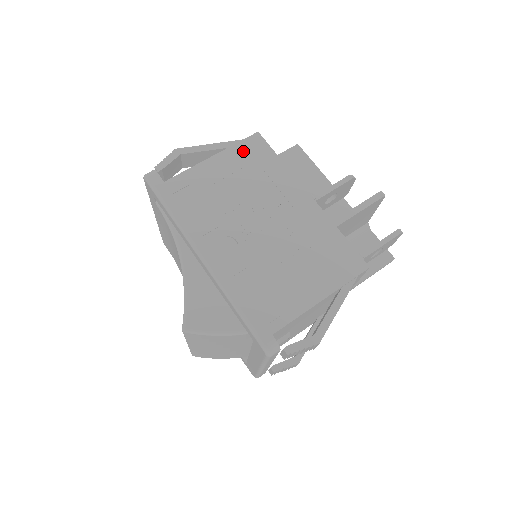
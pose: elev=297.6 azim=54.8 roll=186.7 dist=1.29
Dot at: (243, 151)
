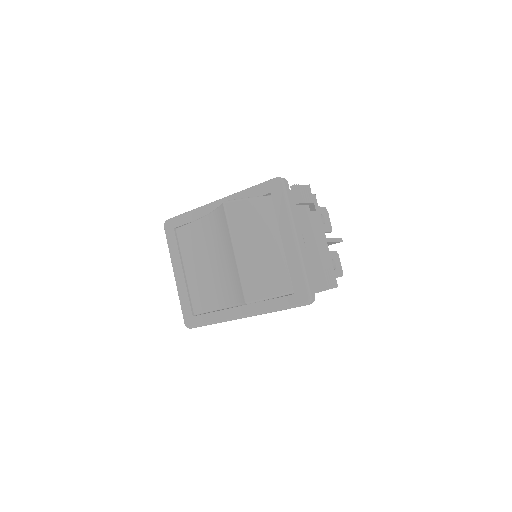
Dot at: occluded
